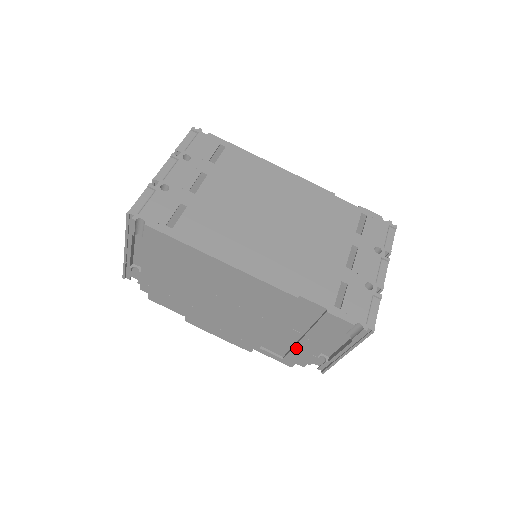
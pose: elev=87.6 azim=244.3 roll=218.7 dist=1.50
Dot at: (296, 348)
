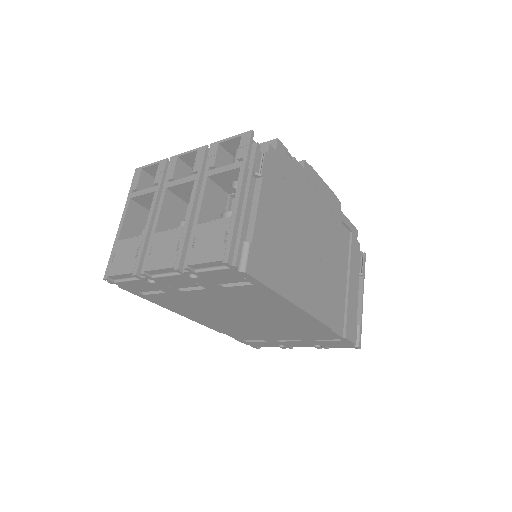
Dot at: occluded
